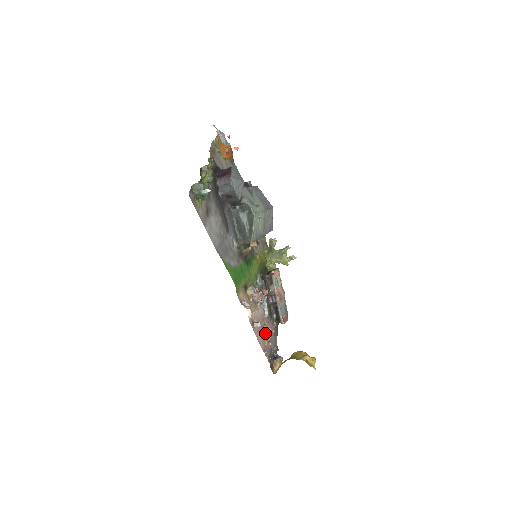
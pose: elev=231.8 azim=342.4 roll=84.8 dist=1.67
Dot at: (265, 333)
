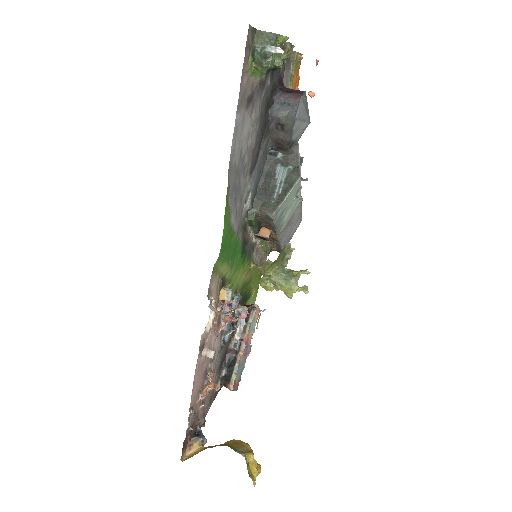
Dot at: (205, 382)
